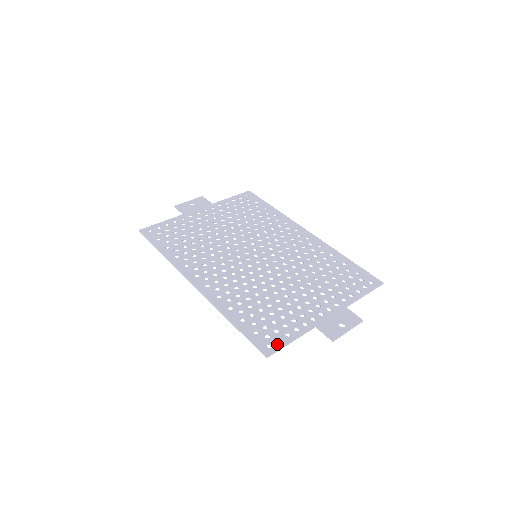
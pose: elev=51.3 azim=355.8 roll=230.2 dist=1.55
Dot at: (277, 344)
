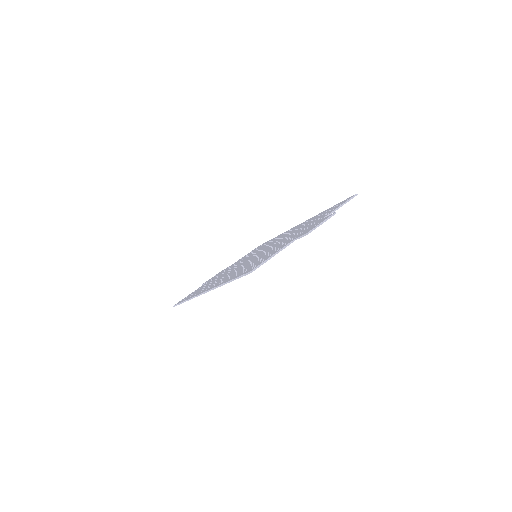
Dot at: (260, 263)
